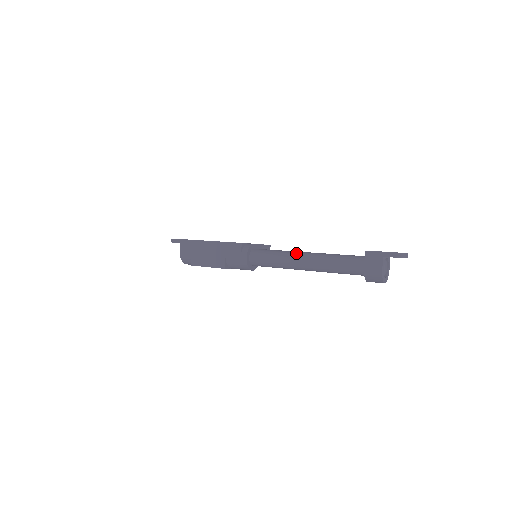
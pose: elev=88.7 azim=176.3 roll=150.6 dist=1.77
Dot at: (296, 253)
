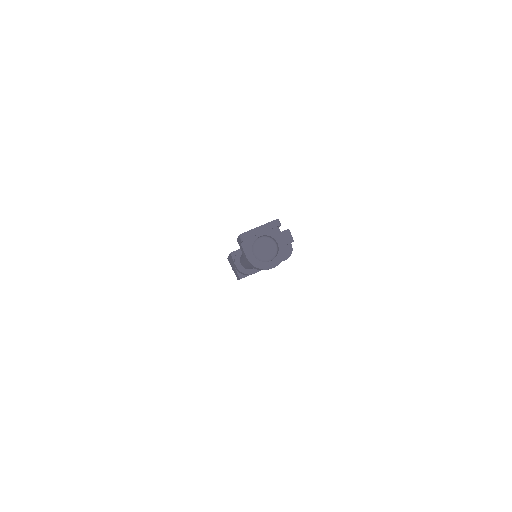
Dot at: occluded
